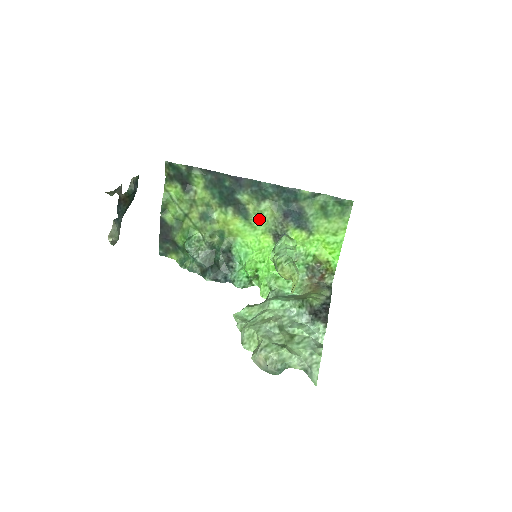
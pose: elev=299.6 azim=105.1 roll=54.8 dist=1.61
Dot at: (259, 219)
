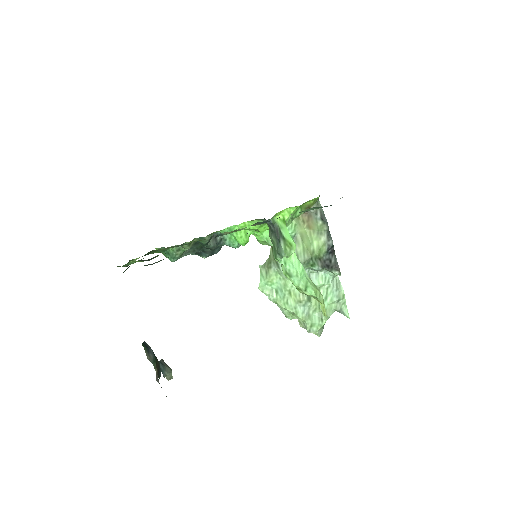
Dot at: occluded
